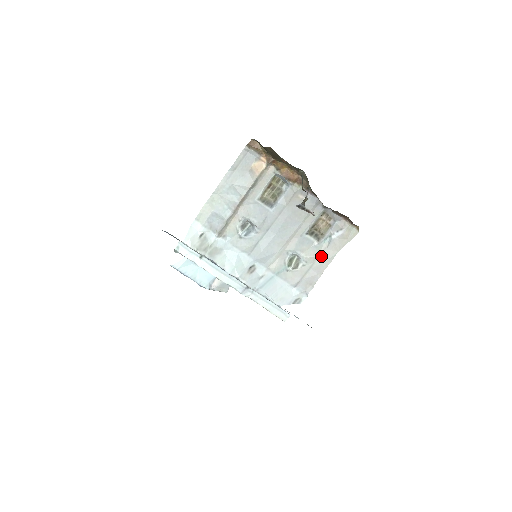
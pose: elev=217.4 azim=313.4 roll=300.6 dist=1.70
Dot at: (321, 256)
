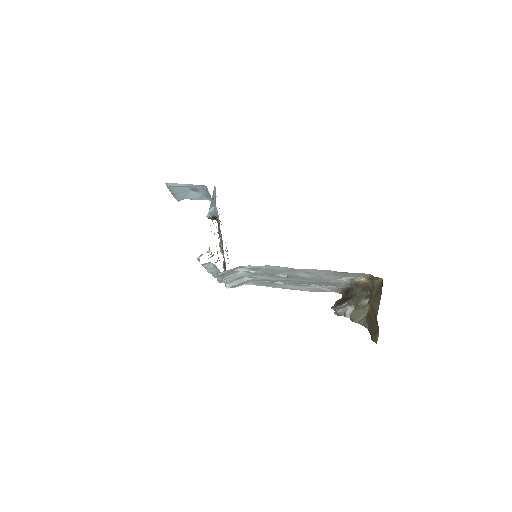
Dot at: (297, 287)
